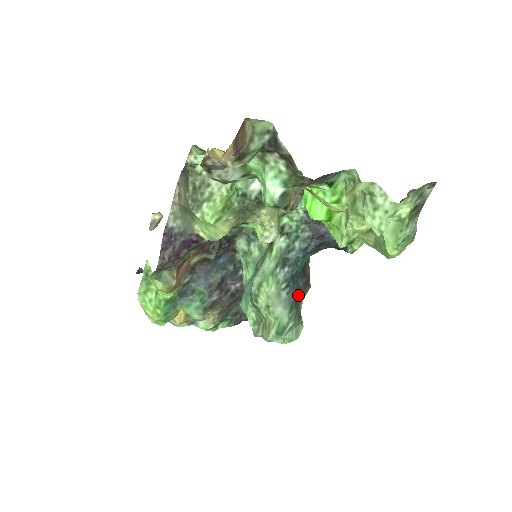
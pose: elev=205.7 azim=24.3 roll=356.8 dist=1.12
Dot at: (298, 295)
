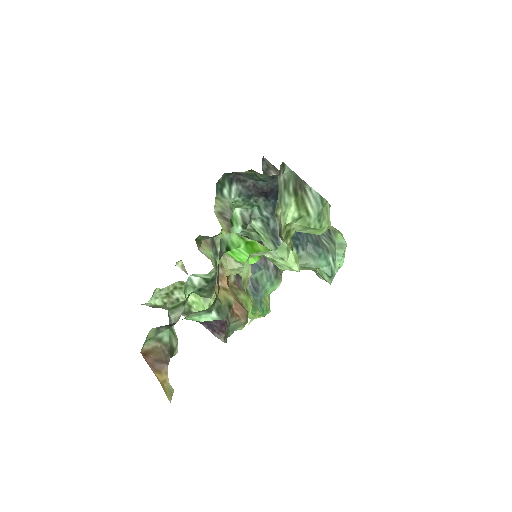
Dot at: occluded
